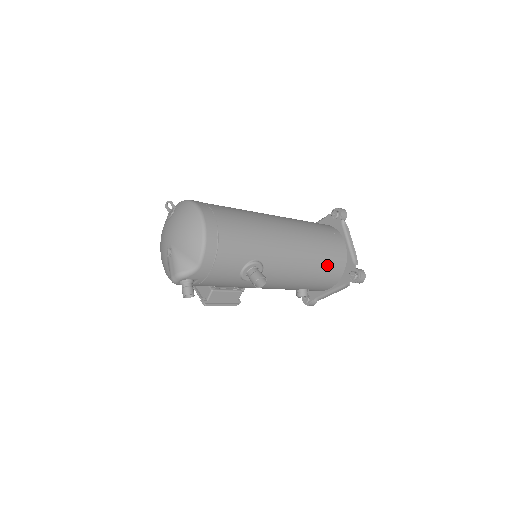
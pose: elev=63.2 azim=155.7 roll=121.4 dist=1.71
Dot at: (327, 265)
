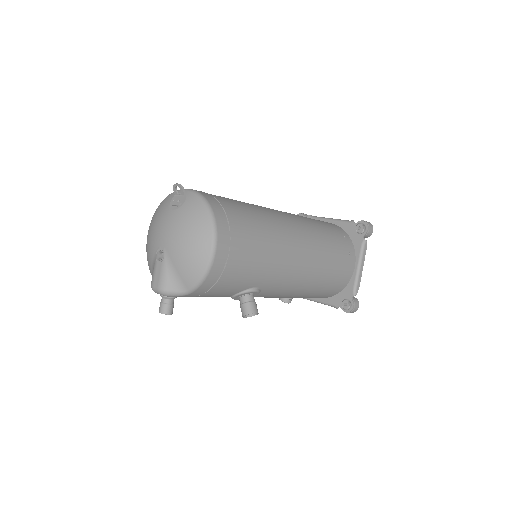
Dot at: (326, 289)
